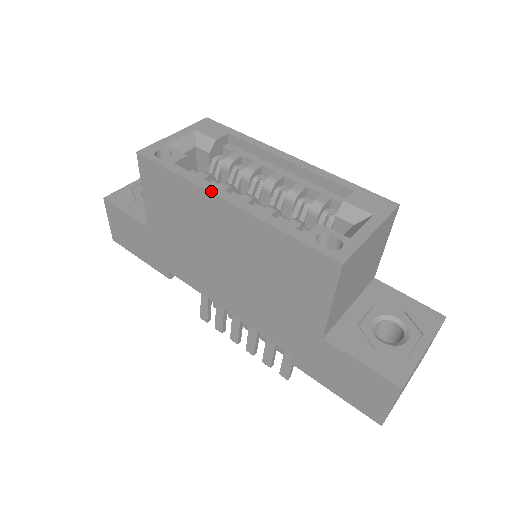
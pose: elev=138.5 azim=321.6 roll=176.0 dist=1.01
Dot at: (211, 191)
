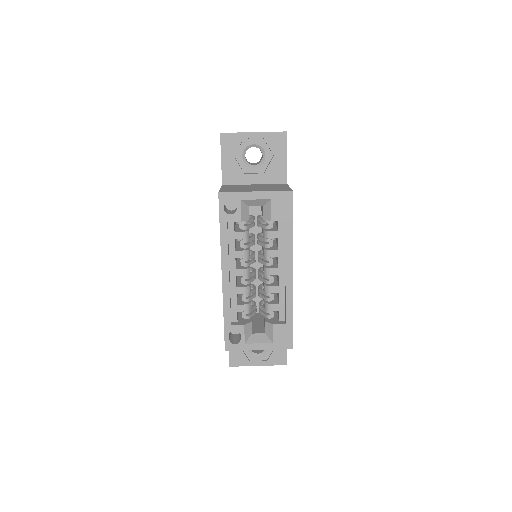
Dot at: (222, 262)
